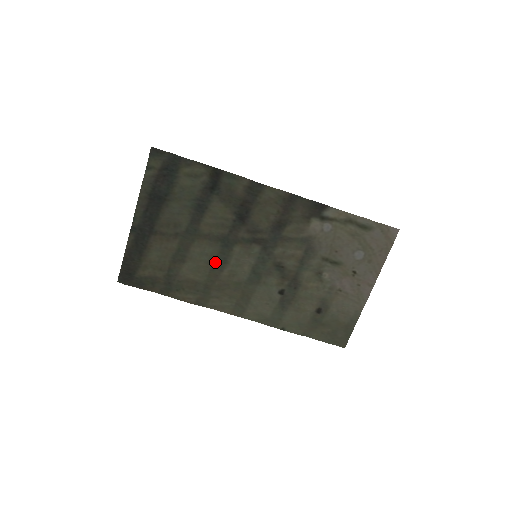
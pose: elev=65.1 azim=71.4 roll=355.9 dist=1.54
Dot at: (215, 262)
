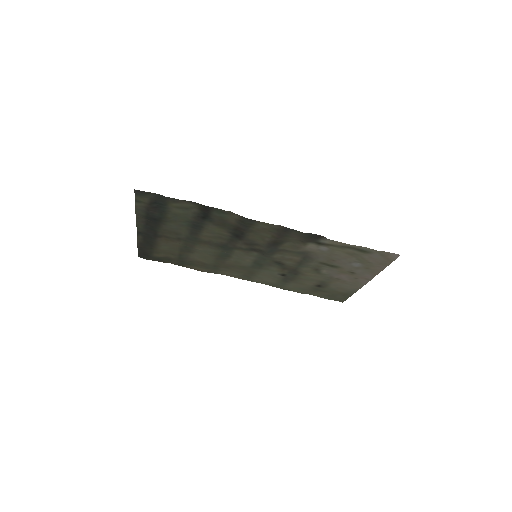
Dot at: (219, 256)
